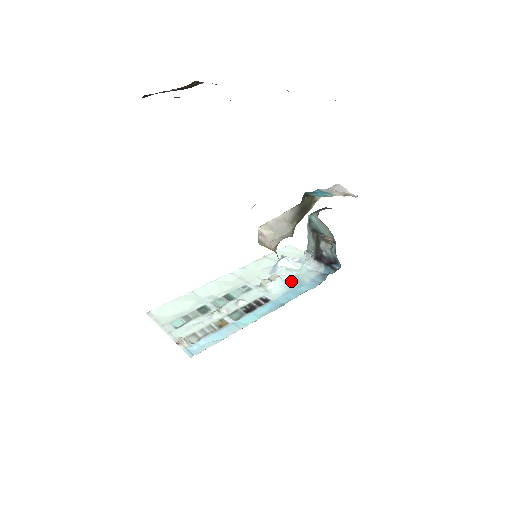
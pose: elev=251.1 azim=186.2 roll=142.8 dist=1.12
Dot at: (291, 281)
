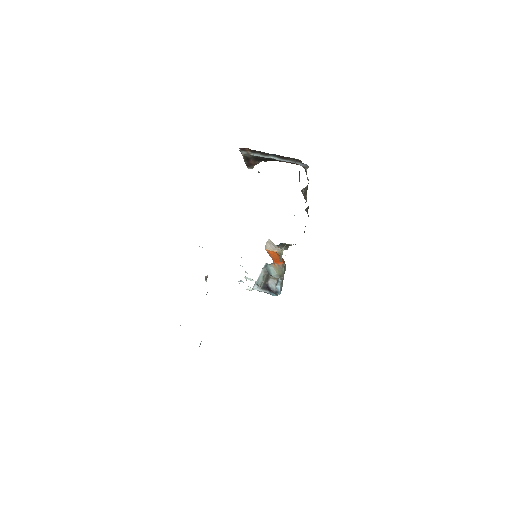
Dot at: occluded
